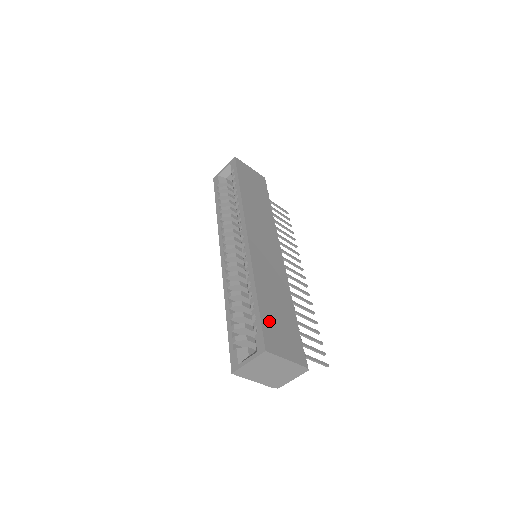
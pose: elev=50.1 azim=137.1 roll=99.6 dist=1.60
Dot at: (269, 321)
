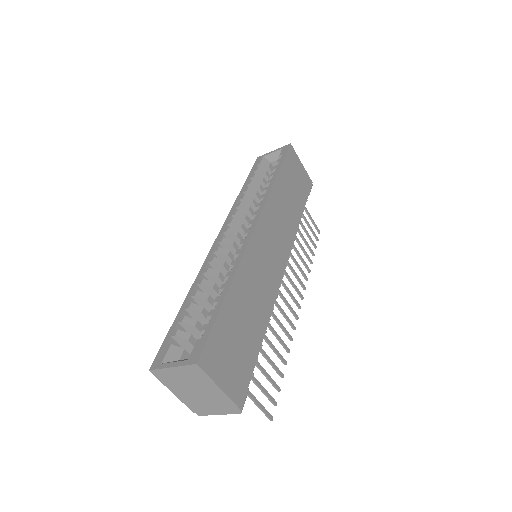
Dot at: (224, 332)
